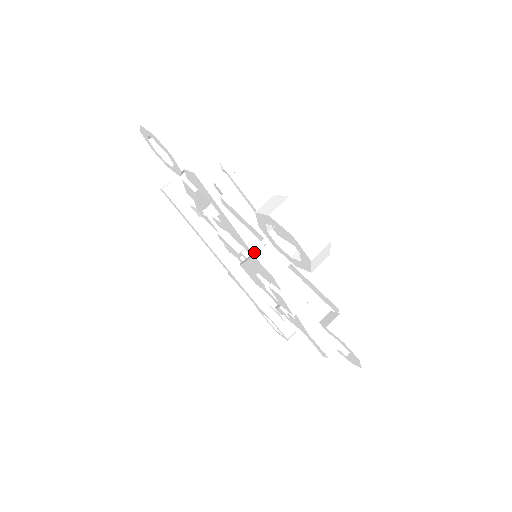
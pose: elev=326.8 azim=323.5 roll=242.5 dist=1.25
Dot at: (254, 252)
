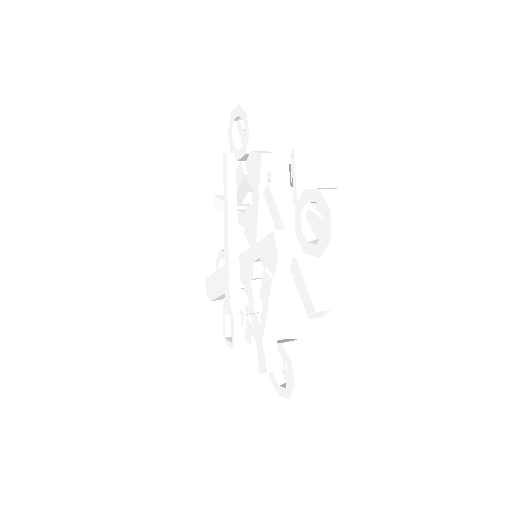
Dot at: occluded
